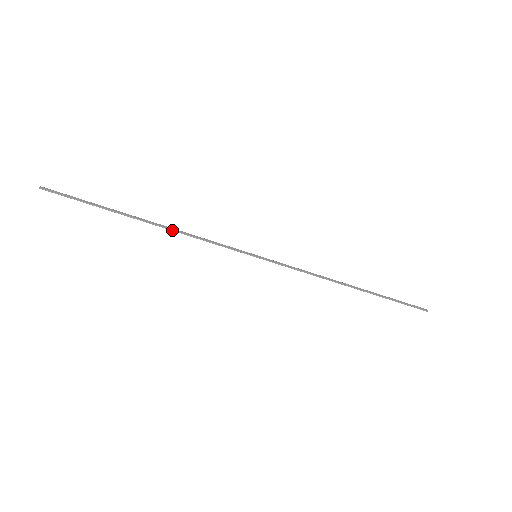
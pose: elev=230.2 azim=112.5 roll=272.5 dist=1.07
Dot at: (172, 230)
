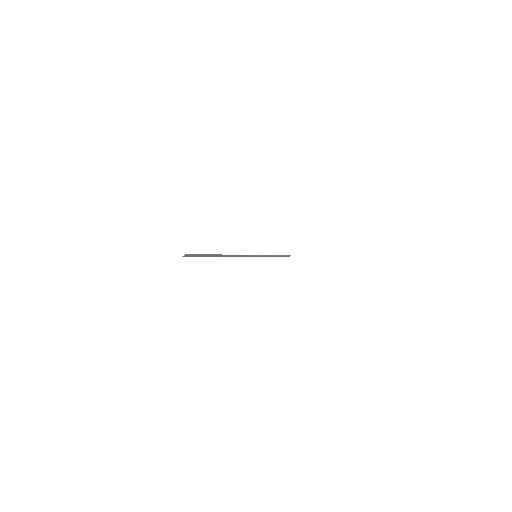
Dot at: occluded
